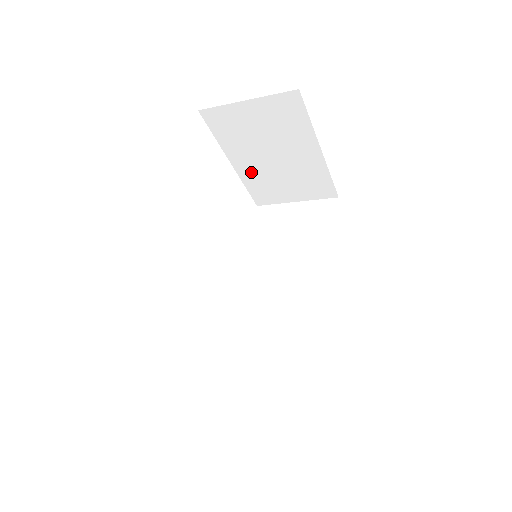
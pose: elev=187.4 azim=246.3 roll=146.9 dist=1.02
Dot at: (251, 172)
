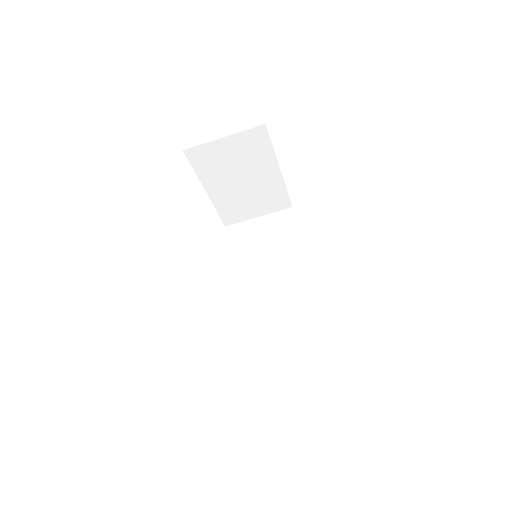
Dot at: (222, 197)
